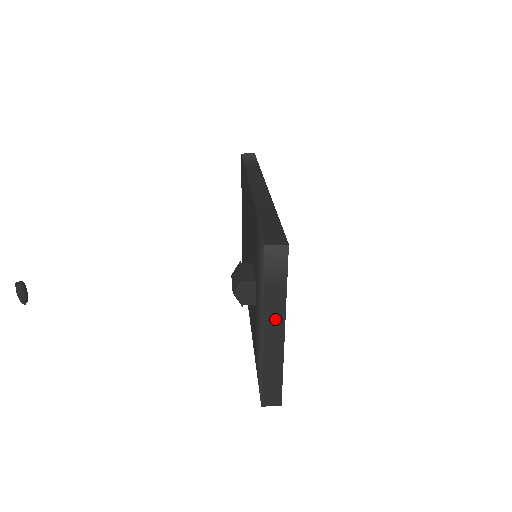
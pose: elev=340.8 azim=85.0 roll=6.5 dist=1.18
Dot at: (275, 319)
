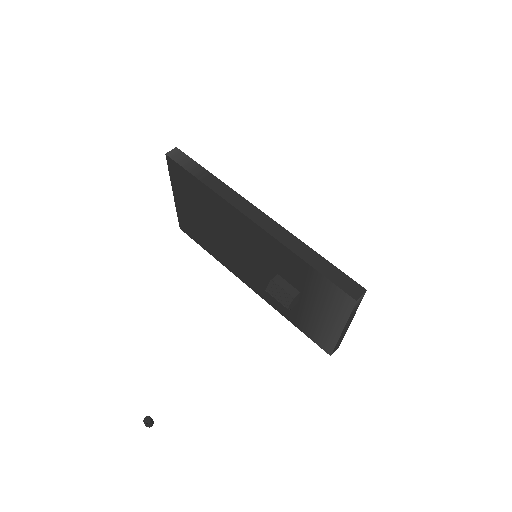
Dot at: (349, 322)
